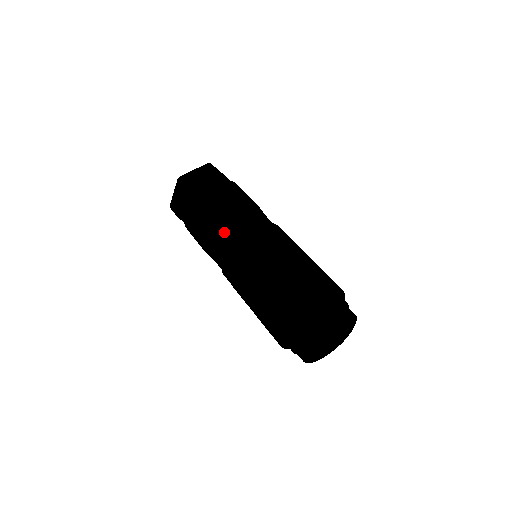
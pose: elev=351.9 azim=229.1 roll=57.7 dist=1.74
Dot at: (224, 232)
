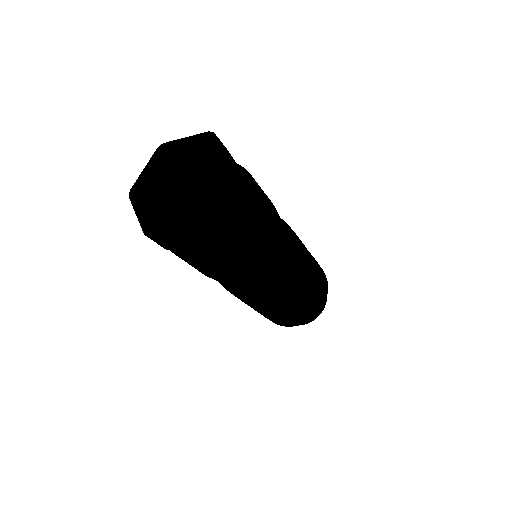
Dot at: (262, 281)
